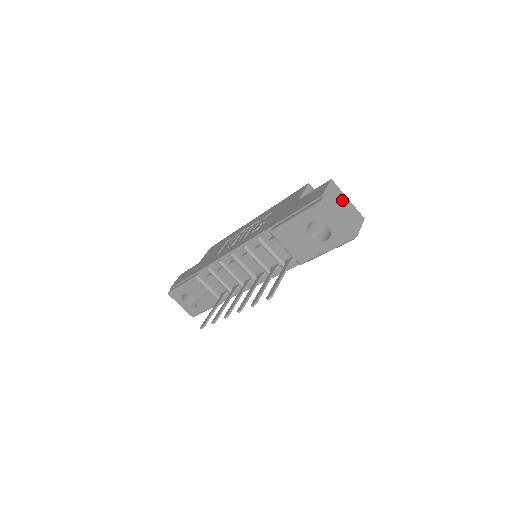
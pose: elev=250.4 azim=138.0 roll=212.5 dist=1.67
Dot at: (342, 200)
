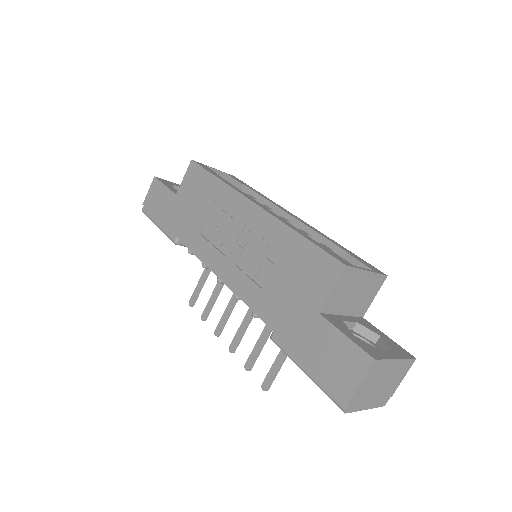
Dot at: (384, 372)
